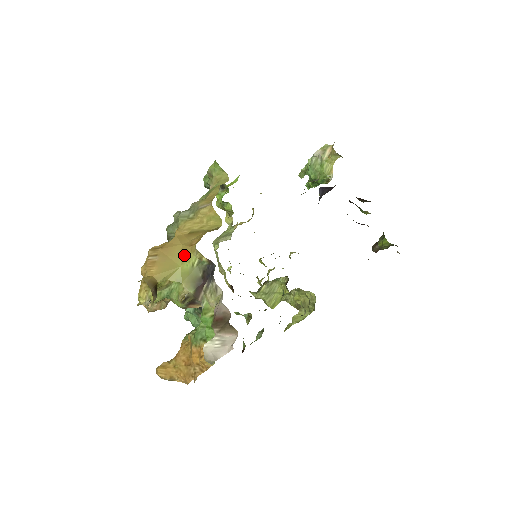
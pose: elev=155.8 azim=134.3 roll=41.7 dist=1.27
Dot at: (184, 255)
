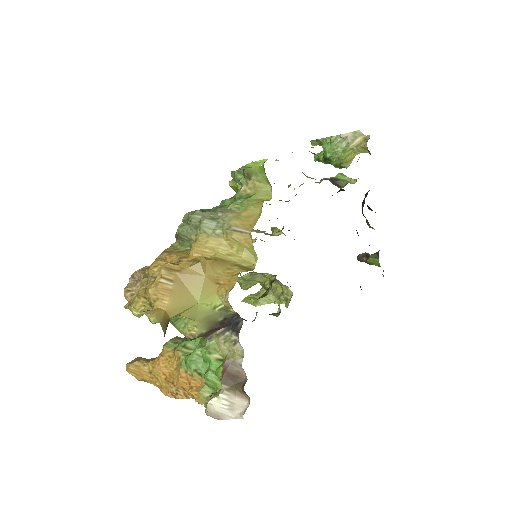
Dot at: (206, 292)
